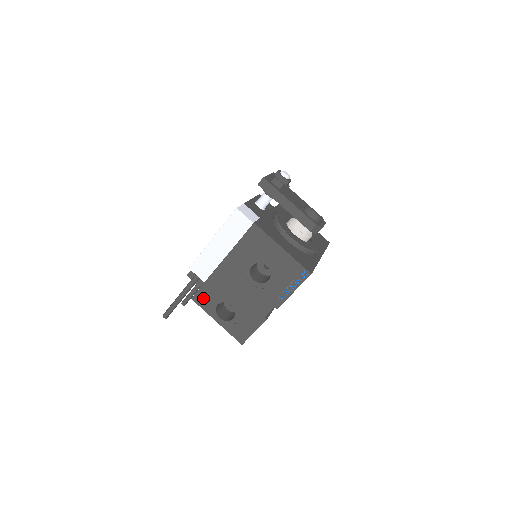
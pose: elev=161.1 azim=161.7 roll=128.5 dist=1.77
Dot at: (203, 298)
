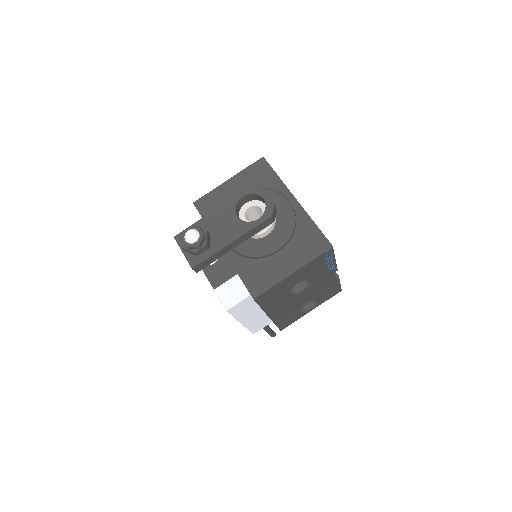
Dot at: (287, 323)
